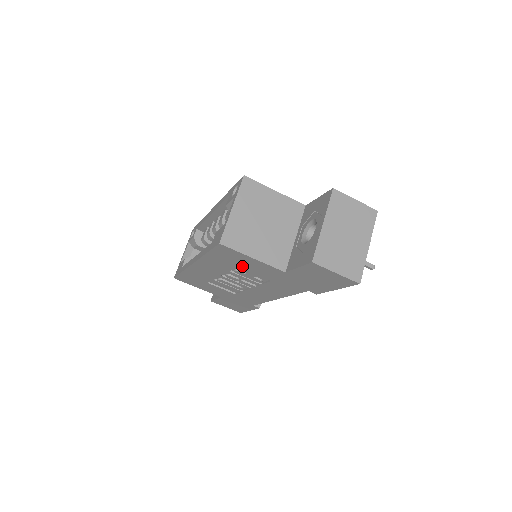
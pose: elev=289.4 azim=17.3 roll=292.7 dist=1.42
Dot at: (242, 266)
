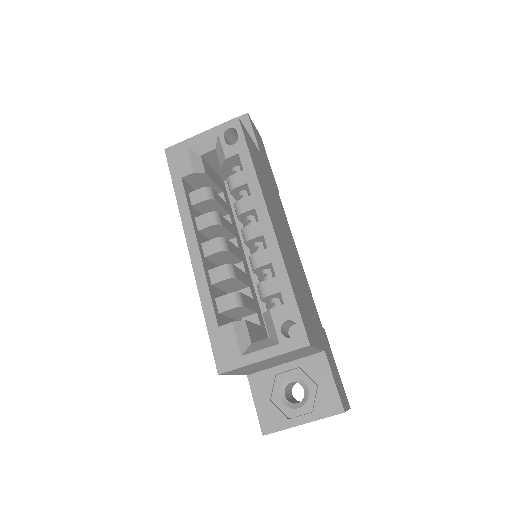
Dot at: occluded
